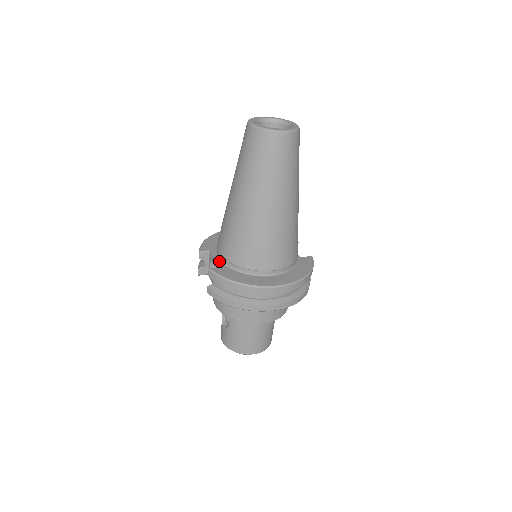
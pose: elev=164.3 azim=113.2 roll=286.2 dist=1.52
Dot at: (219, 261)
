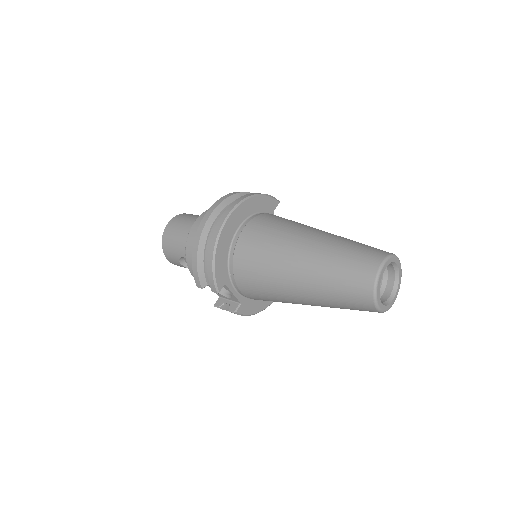
Dot at: (238, 295)
